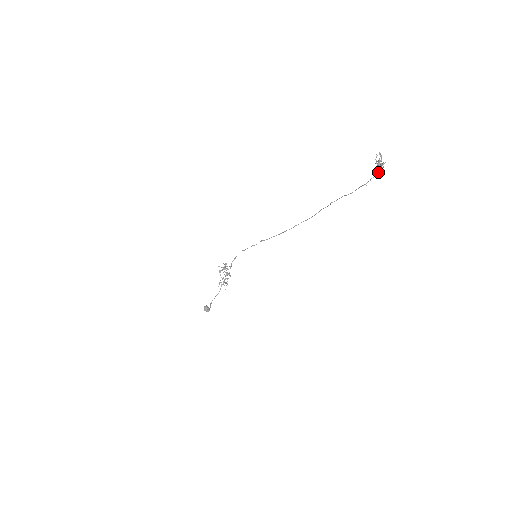
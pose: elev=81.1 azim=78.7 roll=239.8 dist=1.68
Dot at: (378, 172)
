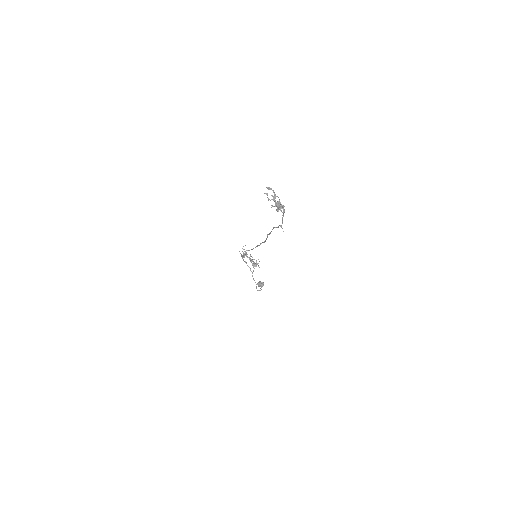
Dot at: (283, 212)
